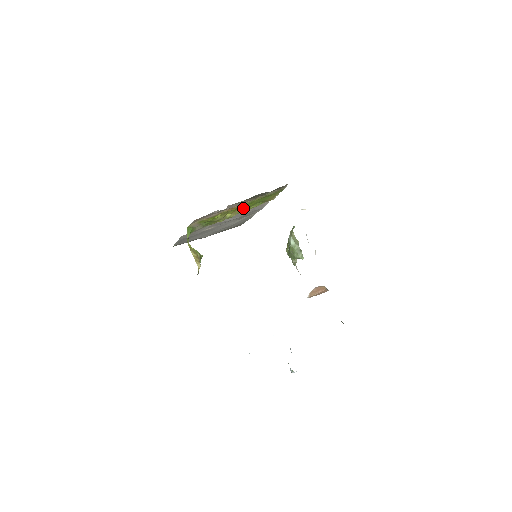
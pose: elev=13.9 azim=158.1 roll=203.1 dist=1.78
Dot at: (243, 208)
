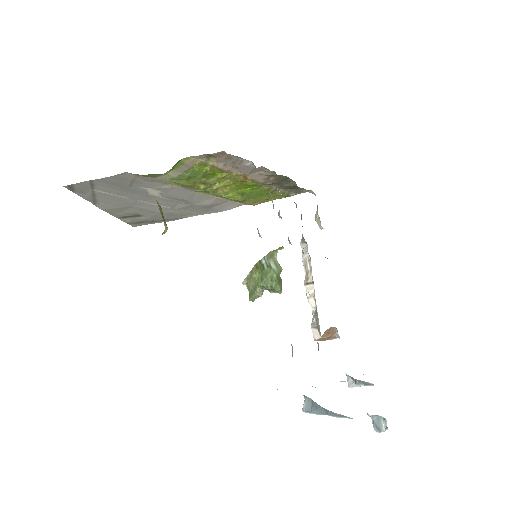
Dot at: (234, 189)
